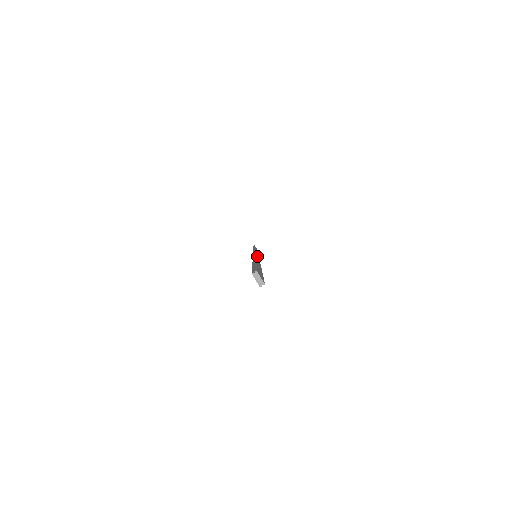
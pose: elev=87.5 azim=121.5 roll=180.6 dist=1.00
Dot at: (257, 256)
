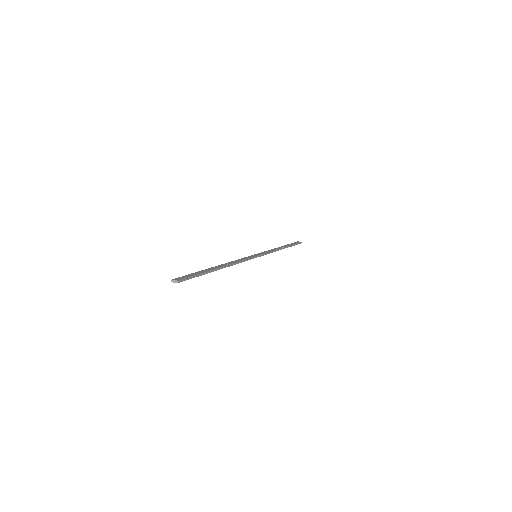
Dot at: (251, 257)
